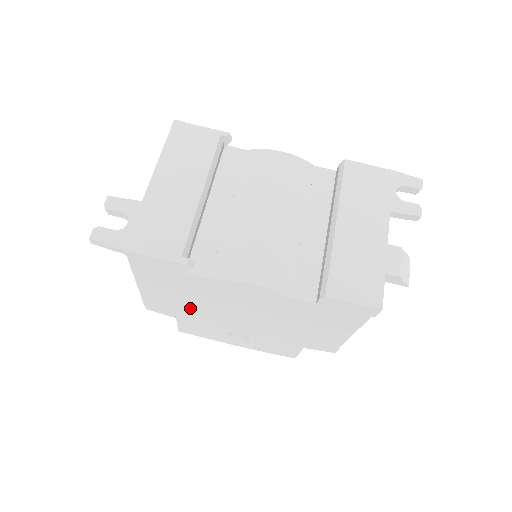
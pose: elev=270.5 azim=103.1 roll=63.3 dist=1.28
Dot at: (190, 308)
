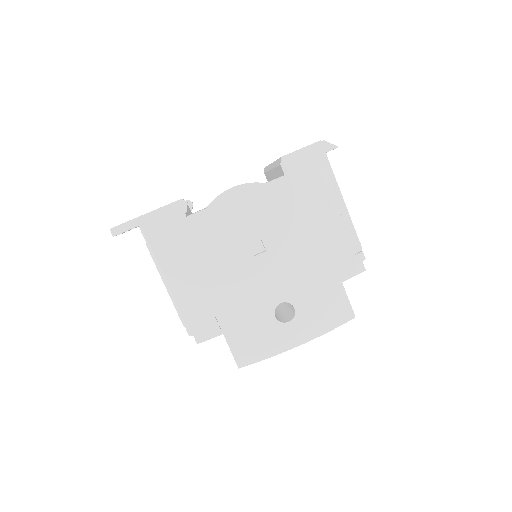
Dot at: (220, 288)
